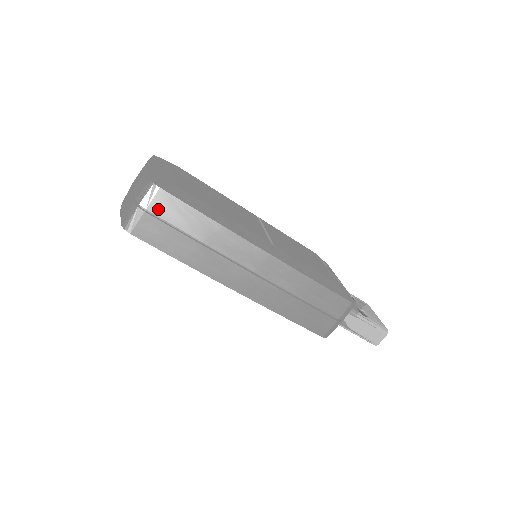
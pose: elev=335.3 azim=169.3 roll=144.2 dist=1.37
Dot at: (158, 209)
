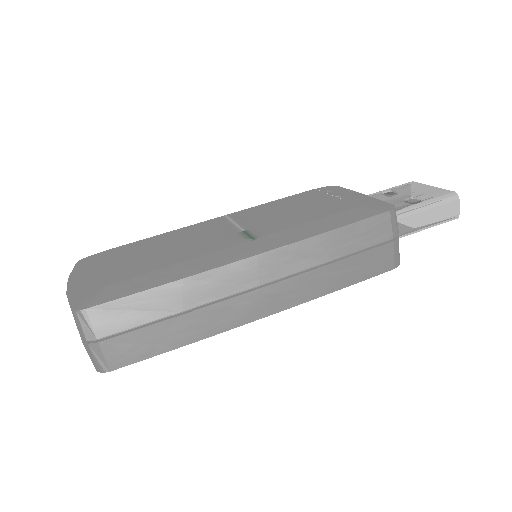
Dot at: (107, 328)
